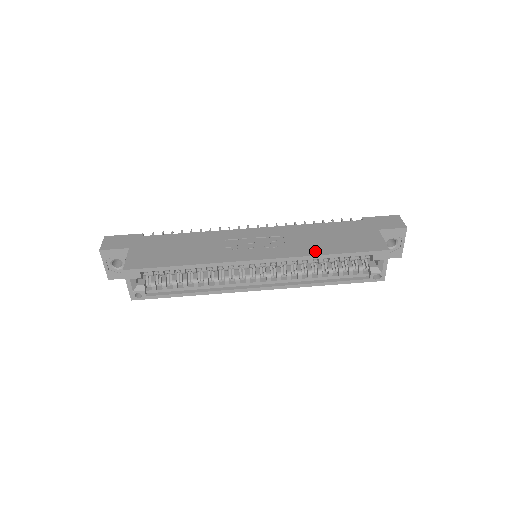
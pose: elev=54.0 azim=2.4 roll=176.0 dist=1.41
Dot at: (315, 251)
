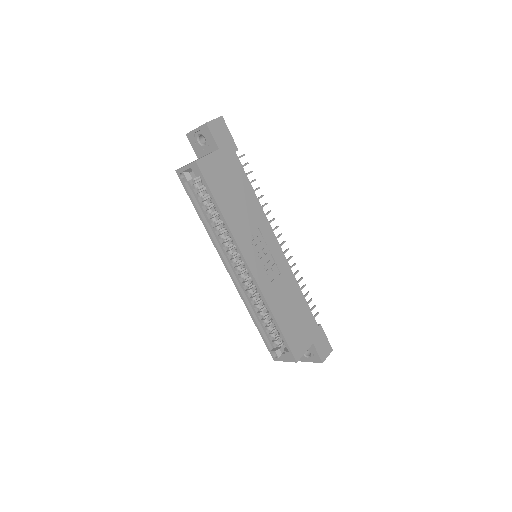
Dot at: (275, 308)
